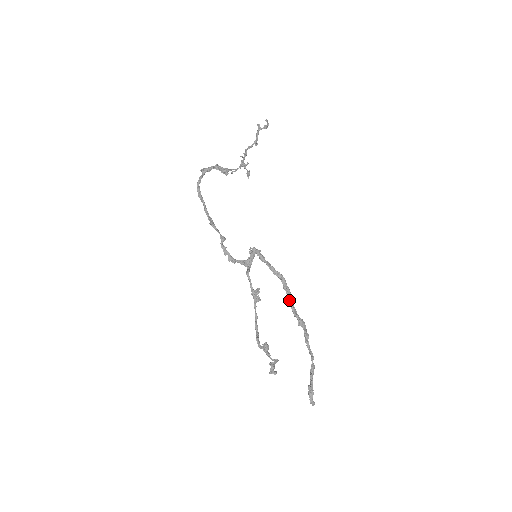
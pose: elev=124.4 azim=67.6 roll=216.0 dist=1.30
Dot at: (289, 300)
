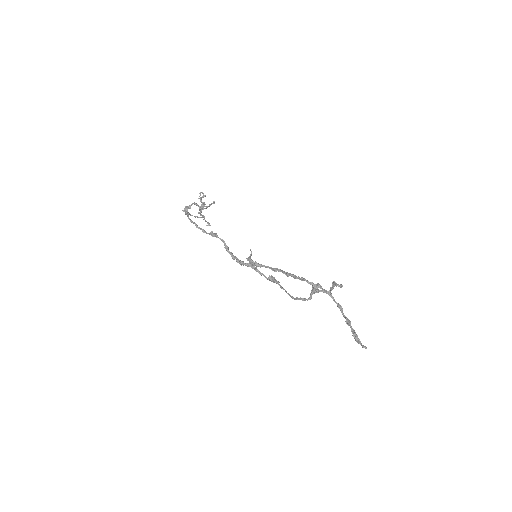
Dot at: (298, 278)
